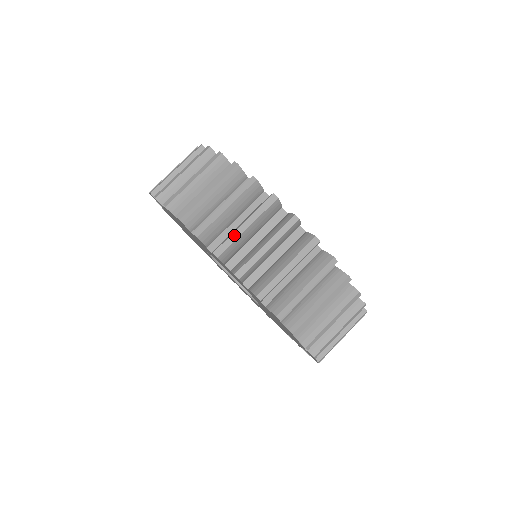
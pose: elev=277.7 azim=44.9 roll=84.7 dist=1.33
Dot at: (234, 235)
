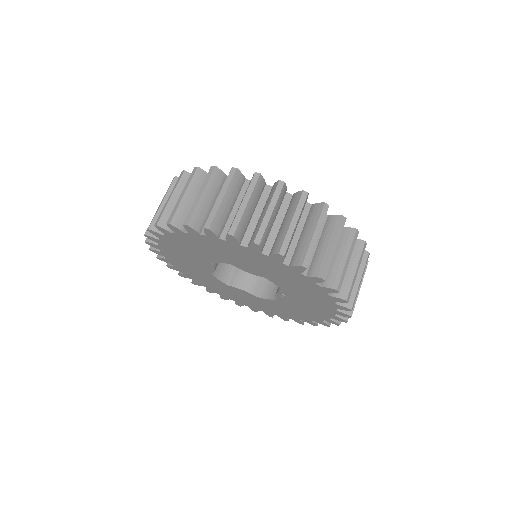
Dot at: (264, 223)
